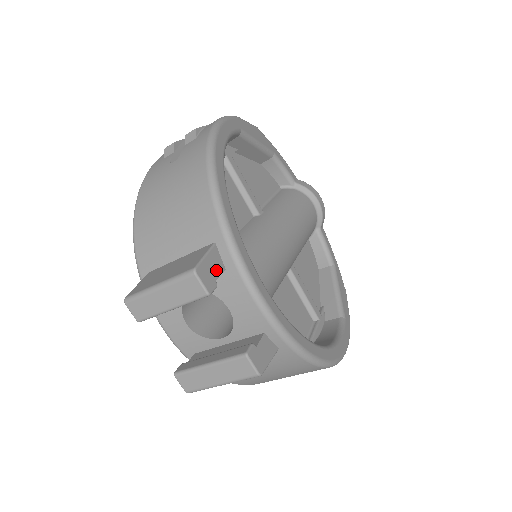
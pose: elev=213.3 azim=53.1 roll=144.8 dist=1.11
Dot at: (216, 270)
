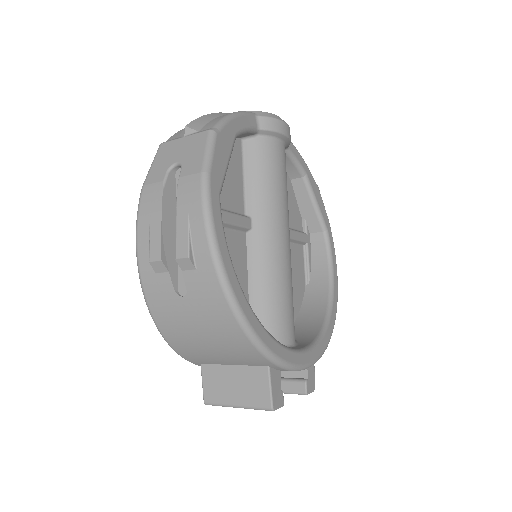
Dot at: (278, 384)
